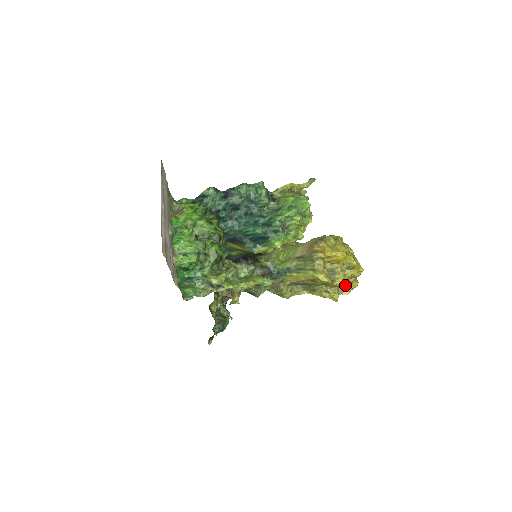
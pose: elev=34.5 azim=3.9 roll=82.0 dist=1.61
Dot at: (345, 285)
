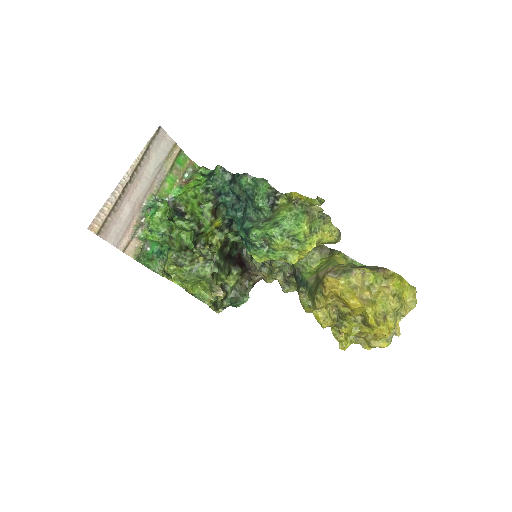
Dot at: (365, 337)
